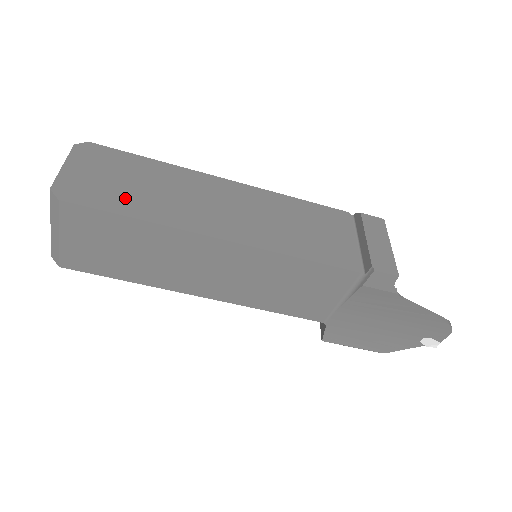
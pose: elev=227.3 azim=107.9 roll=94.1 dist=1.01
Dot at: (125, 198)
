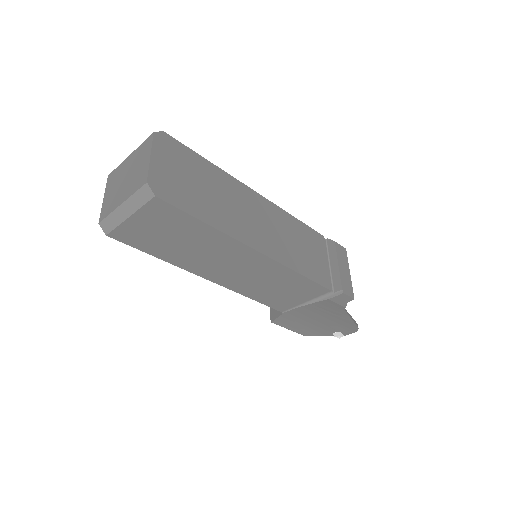
Dot at: (197, 201)
